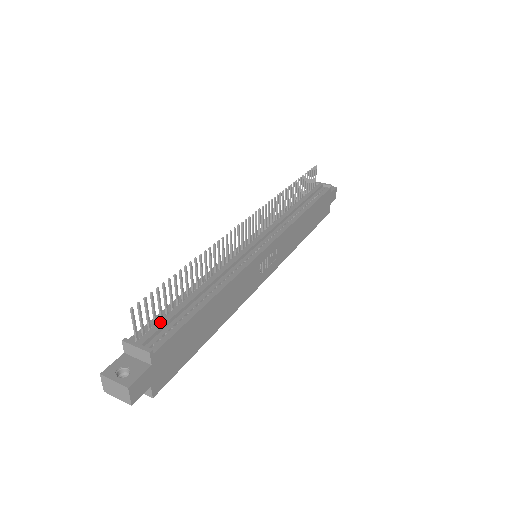
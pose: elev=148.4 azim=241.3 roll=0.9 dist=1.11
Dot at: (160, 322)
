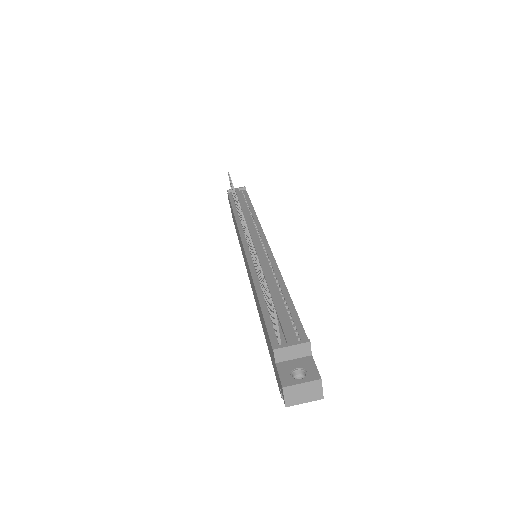
Dot at: (280, 321)
